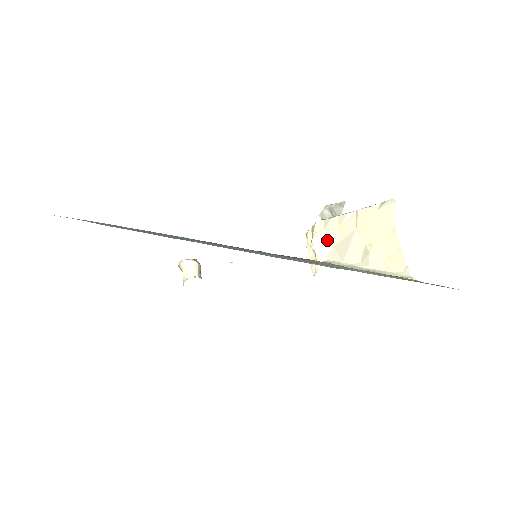
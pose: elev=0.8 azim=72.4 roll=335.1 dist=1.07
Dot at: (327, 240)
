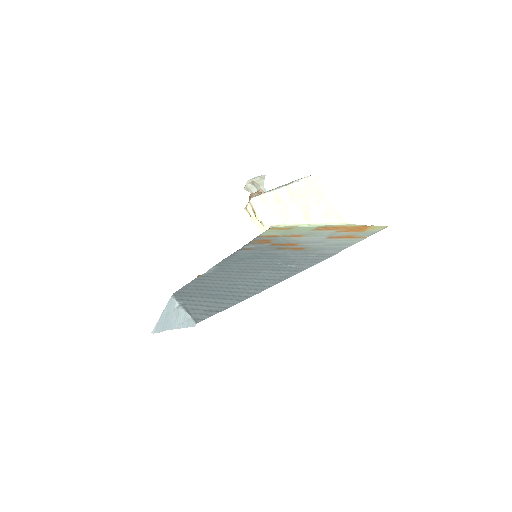
Dot at: (268, 210)
